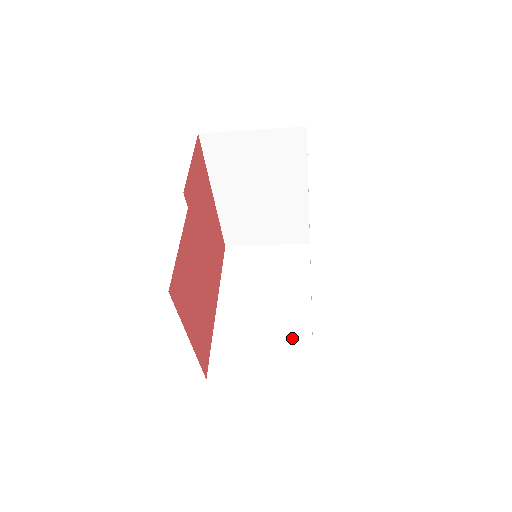
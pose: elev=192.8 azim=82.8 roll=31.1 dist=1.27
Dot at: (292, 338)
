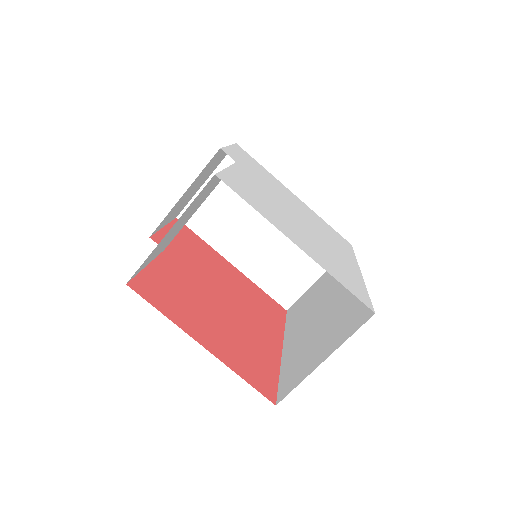
Dot at: (348, 307)
